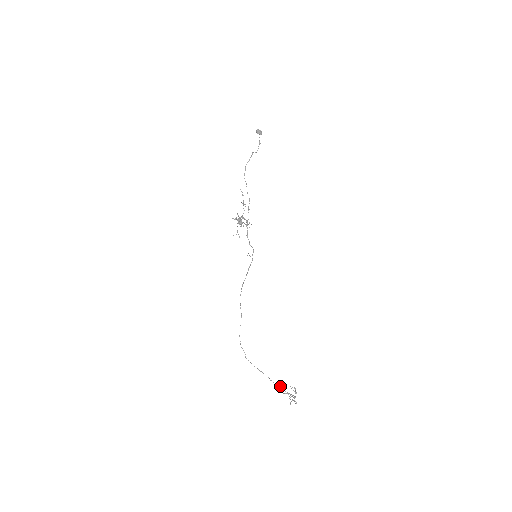
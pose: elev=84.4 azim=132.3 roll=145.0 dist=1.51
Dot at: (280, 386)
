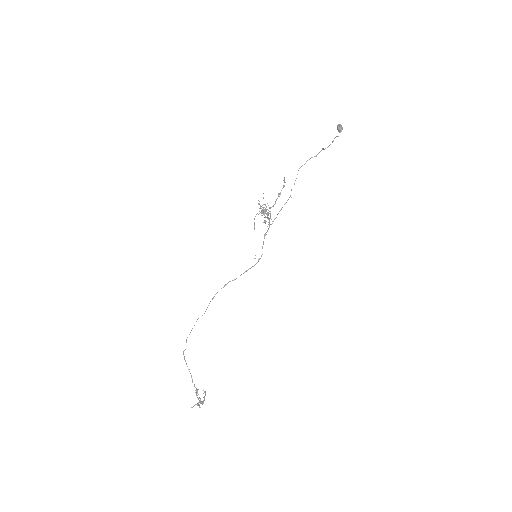
Dot at: occluded
